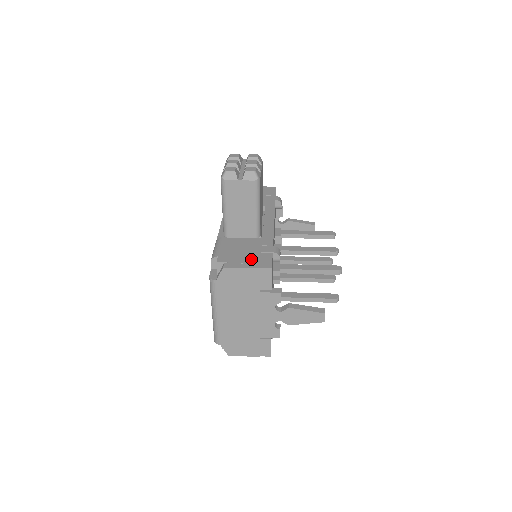
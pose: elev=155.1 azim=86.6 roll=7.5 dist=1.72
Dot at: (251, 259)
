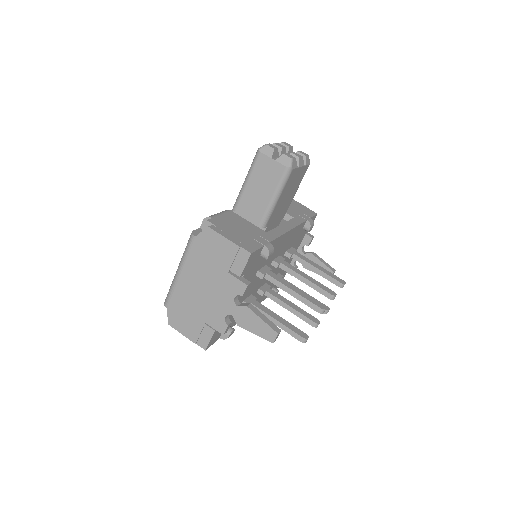
Dot at: (239, 237)
